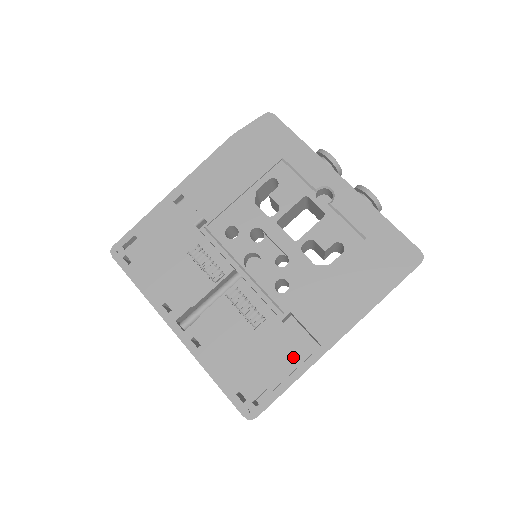
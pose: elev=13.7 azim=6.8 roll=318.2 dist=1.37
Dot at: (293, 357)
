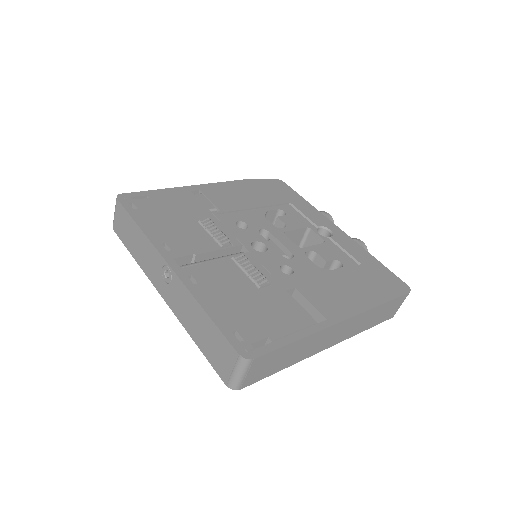
Dot at: (298, 319)
